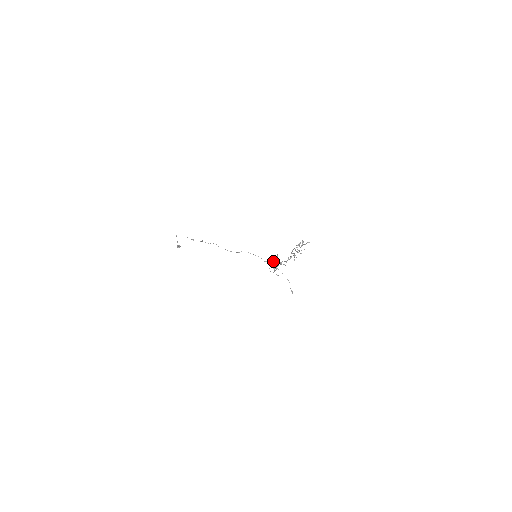
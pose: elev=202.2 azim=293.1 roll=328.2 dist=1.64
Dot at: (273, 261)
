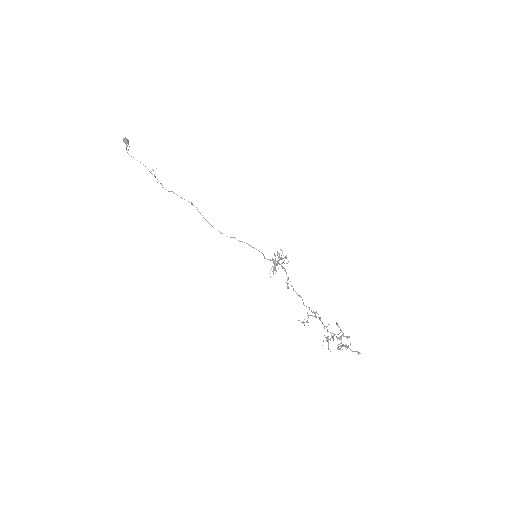
Dot at: (277, 261)
